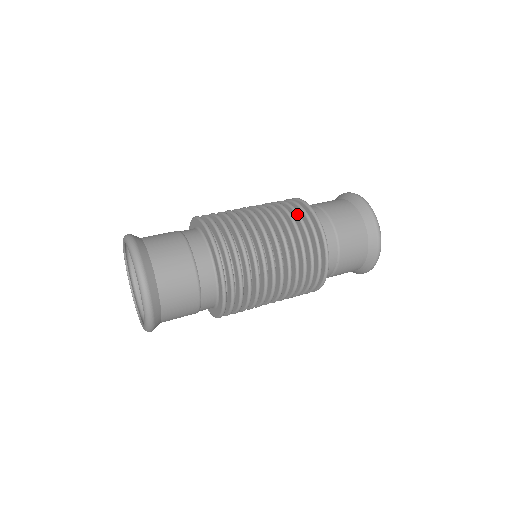
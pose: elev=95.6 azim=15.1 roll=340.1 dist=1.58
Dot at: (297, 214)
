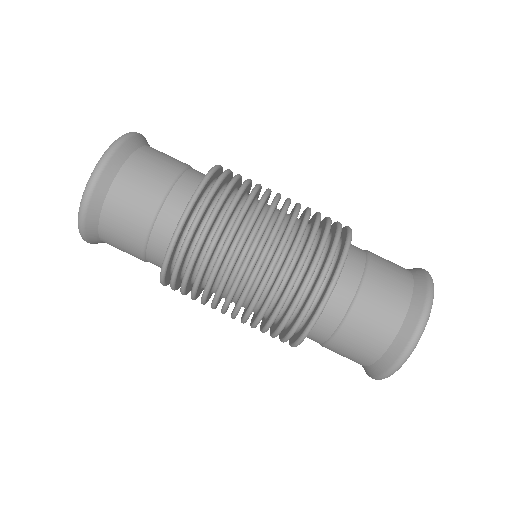
Dot at: (328, 220)
